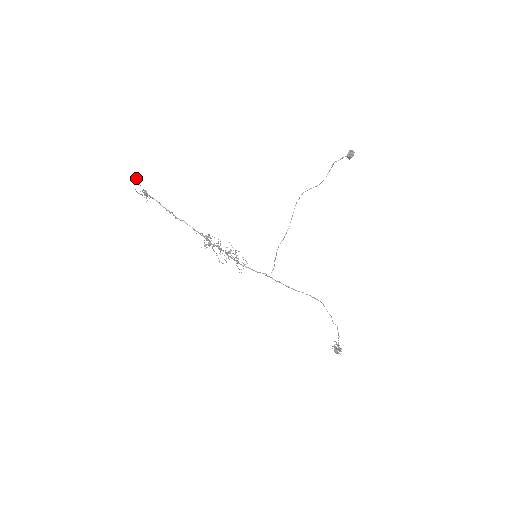
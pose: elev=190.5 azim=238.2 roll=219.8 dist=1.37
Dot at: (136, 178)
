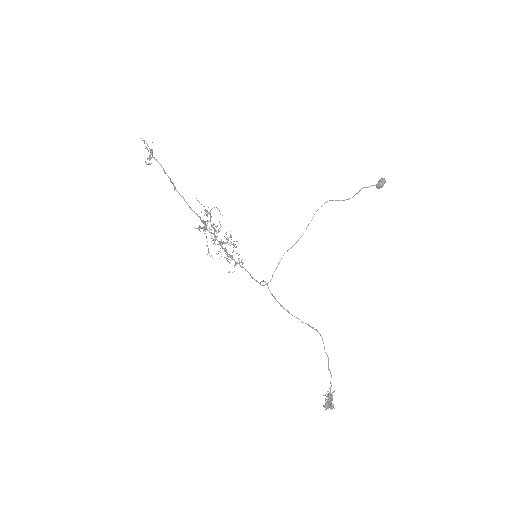
Dot at: occluded
